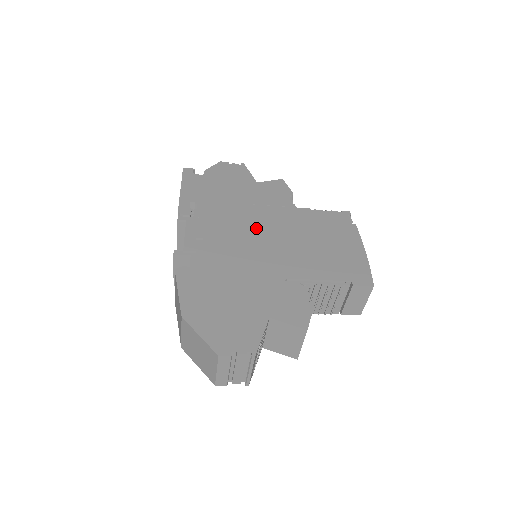
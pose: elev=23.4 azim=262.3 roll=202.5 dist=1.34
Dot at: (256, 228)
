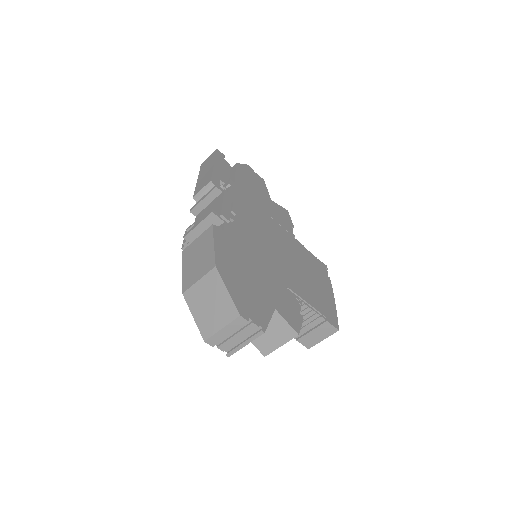
Dot at: (269, 234)
